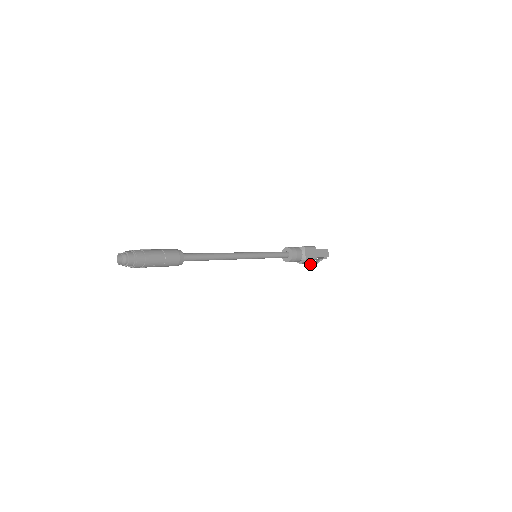
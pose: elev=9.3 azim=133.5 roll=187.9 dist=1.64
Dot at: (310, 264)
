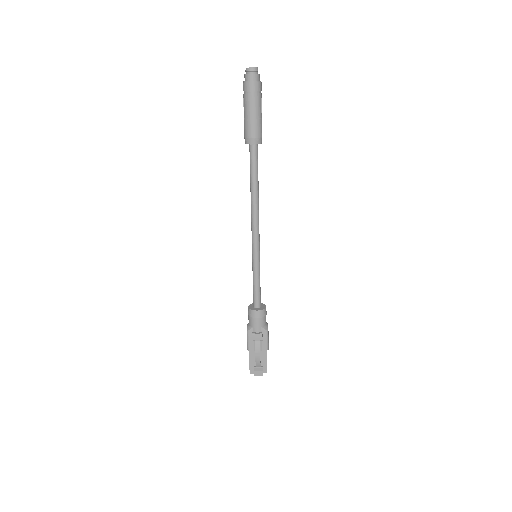
Dot at: (260, 350)
